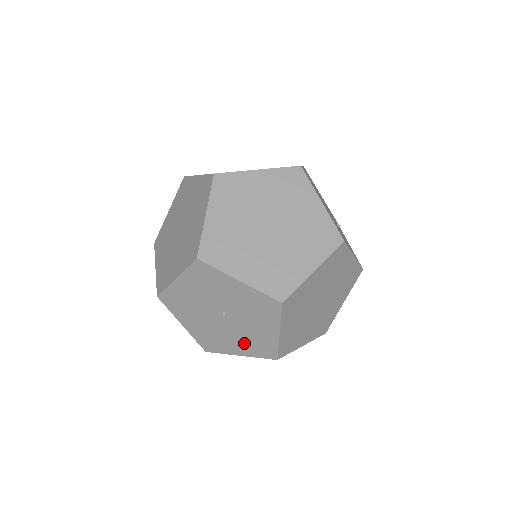
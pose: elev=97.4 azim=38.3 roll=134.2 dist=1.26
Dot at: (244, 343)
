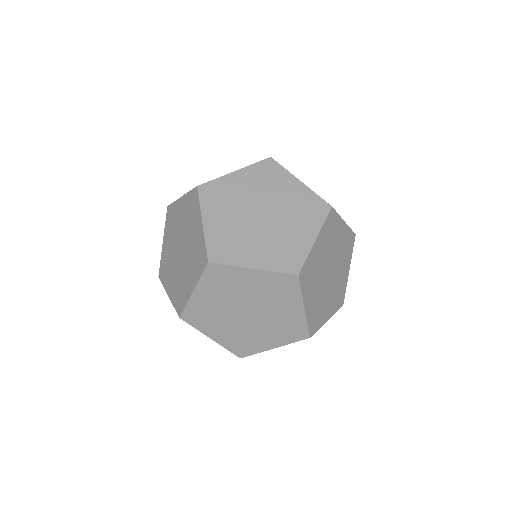
Dot at: (274, 333)
